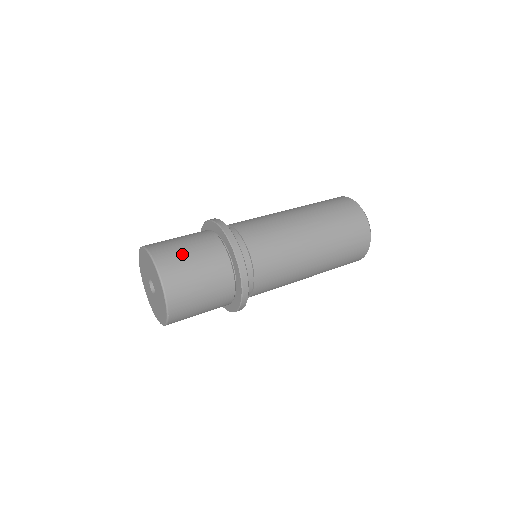
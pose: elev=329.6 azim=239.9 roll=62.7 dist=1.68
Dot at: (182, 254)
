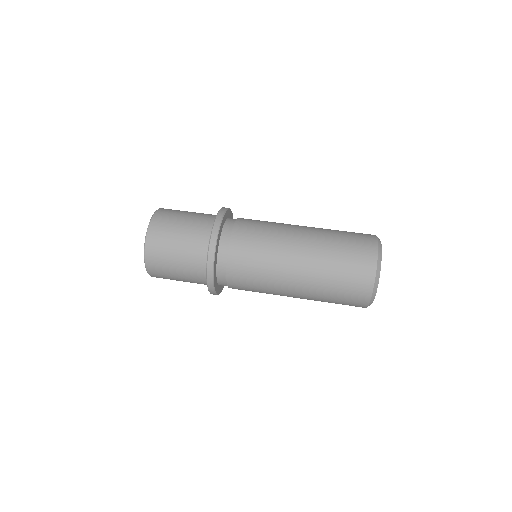
Dot at: (174, 224)
